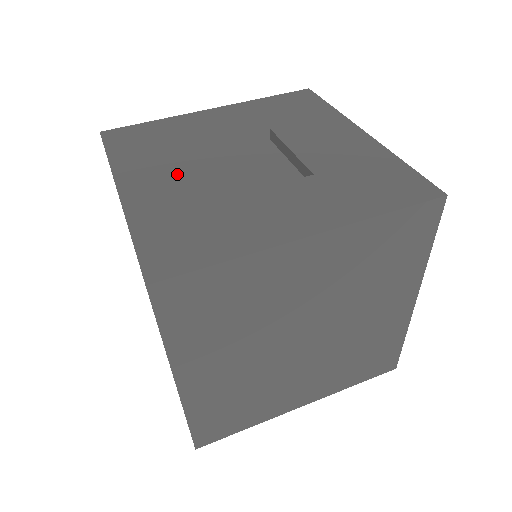
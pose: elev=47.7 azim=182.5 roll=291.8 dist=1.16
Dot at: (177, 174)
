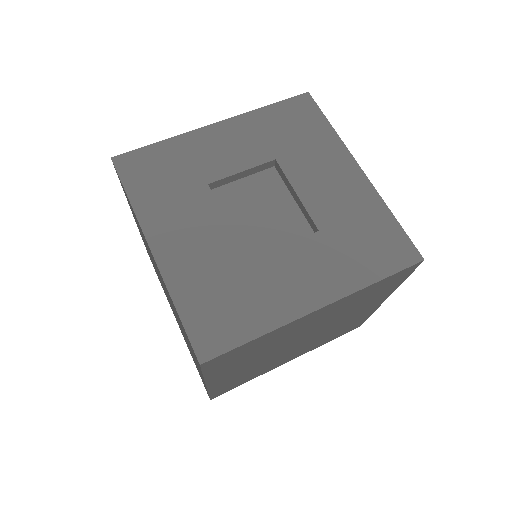
Dot at: (200, 228)
